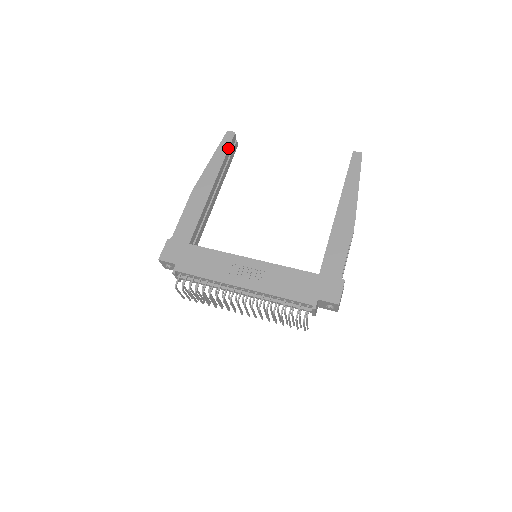
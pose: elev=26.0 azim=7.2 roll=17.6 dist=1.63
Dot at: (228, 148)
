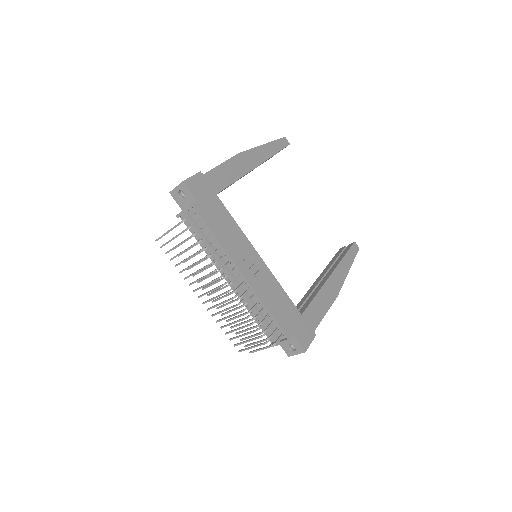
Dot at: (280, 150)
